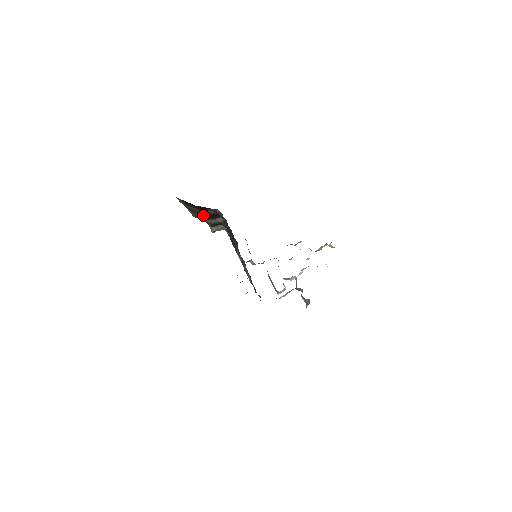
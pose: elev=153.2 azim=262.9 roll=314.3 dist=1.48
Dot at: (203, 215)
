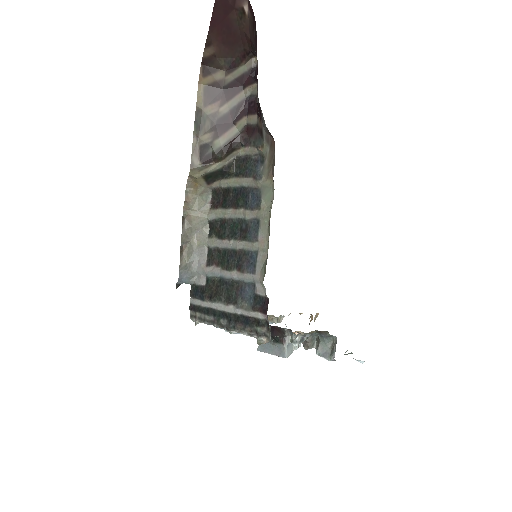
Dot at: (219, 125)
